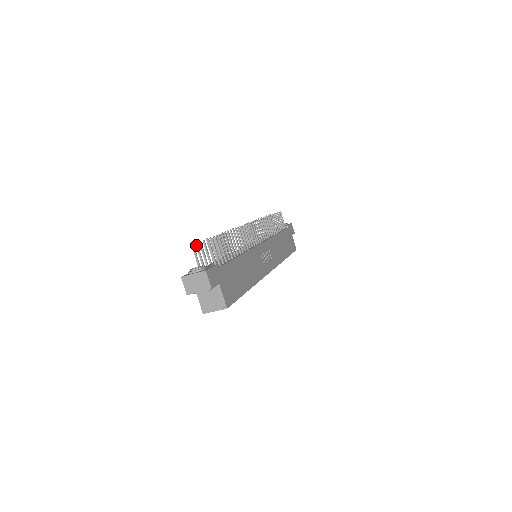
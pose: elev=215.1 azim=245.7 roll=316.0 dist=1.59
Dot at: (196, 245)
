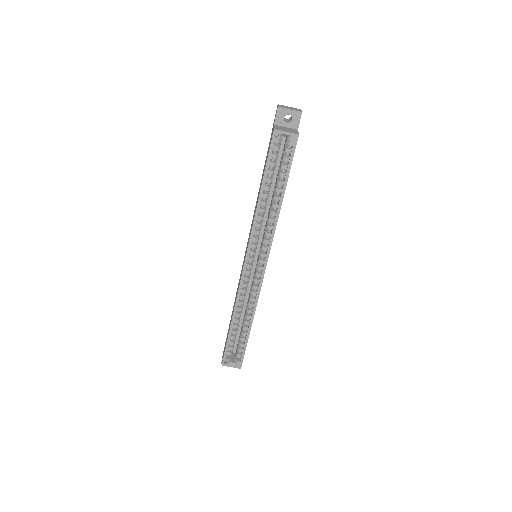
Dot at: occluded
